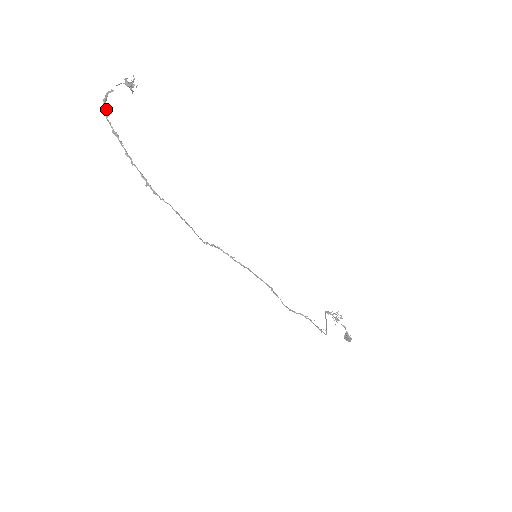
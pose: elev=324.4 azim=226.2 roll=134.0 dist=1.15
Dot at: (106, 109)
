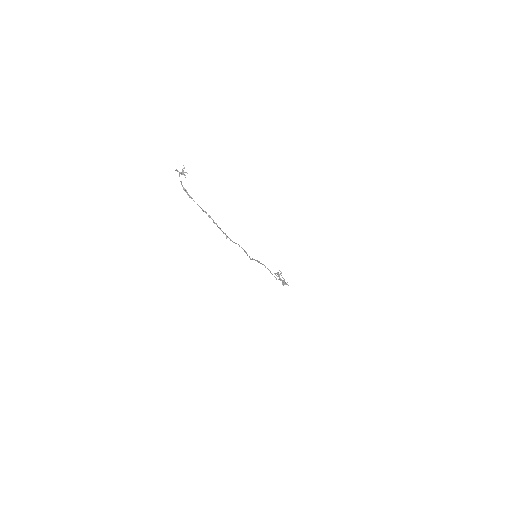
Dot at: occluded
